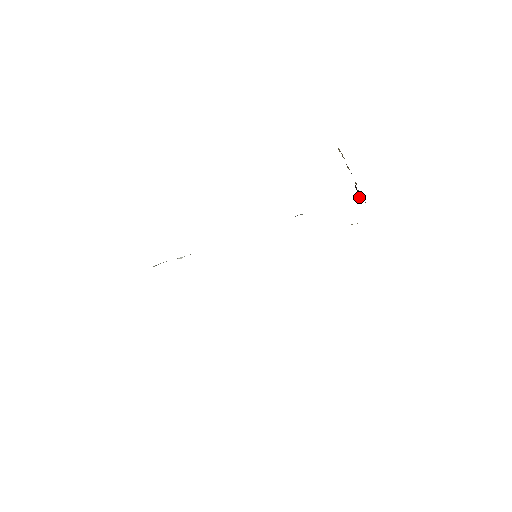
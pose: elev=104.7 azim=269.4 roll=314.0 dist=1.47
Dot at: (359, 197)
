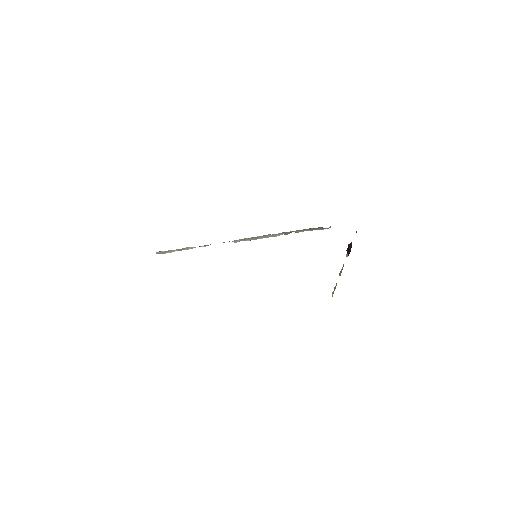
Dot at: (350, 250)
